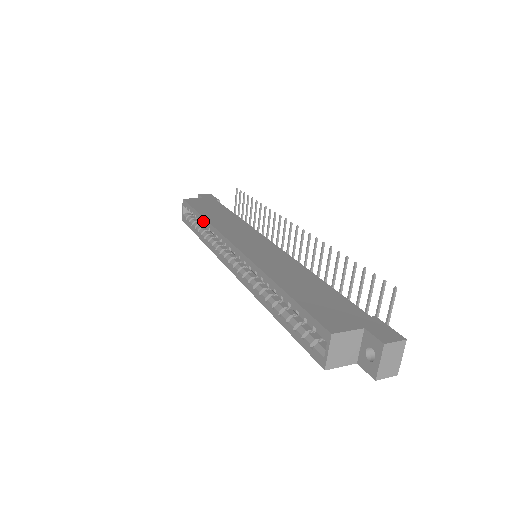
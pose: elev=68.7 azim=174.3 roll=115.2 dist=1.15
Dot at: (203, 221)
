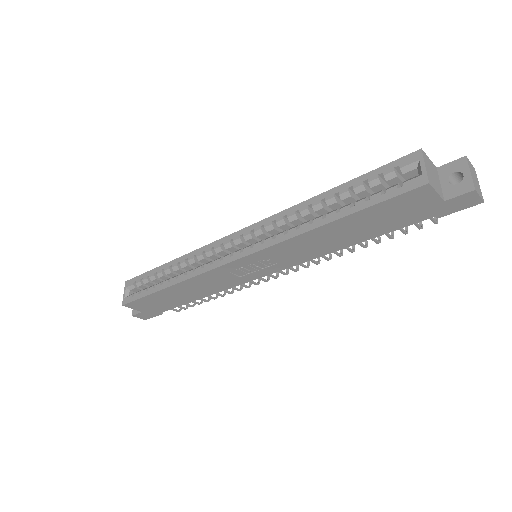
Dot at: (173, 263)
